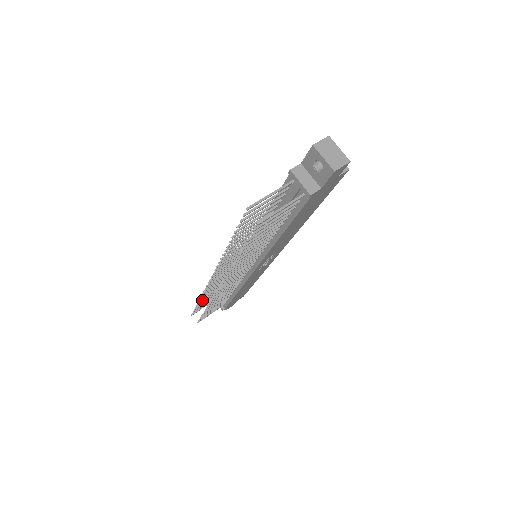
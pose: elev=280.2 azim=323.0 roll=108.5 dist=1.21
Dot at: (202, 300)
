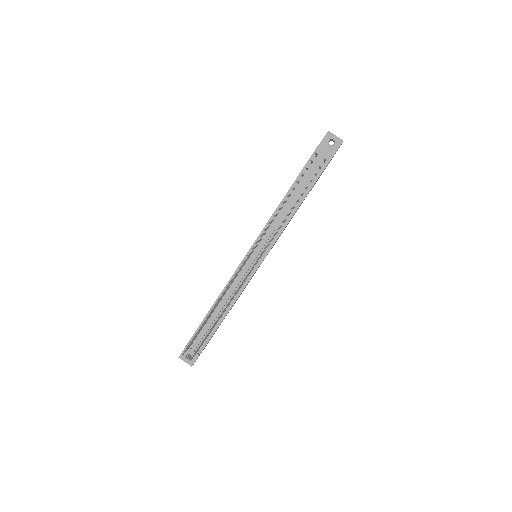
Dot at: (207, 317)
